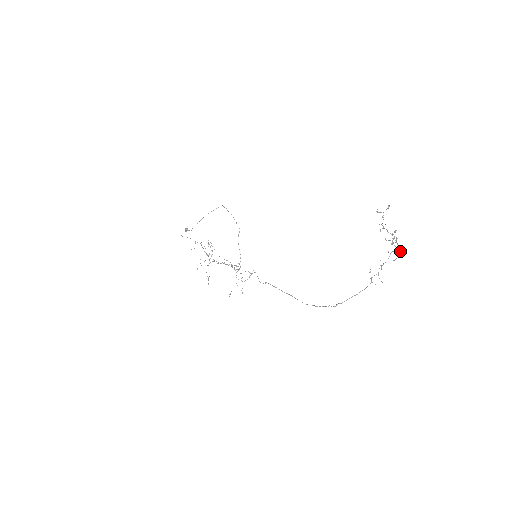
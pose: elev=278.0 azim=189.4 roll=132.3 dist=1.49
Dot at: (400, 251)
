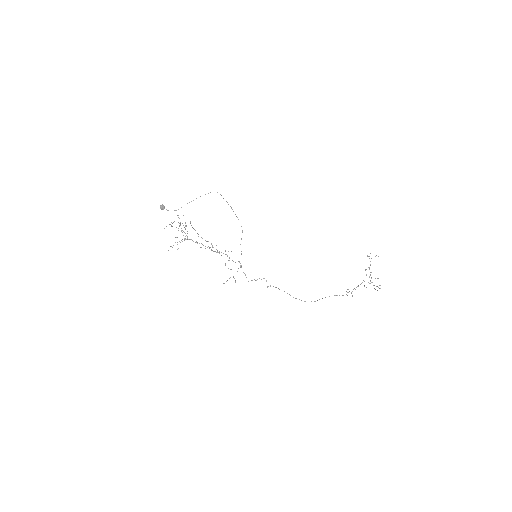
Dot at: occluded
